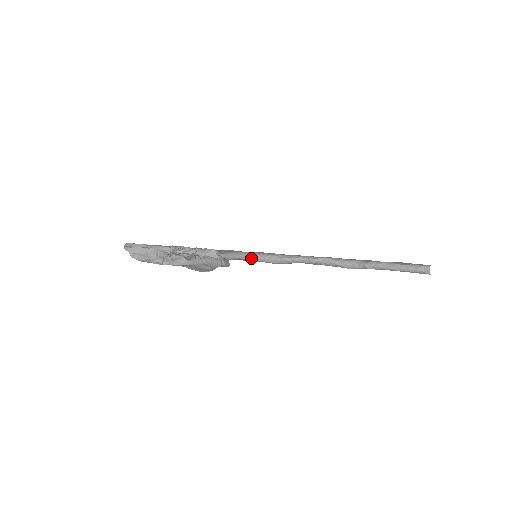
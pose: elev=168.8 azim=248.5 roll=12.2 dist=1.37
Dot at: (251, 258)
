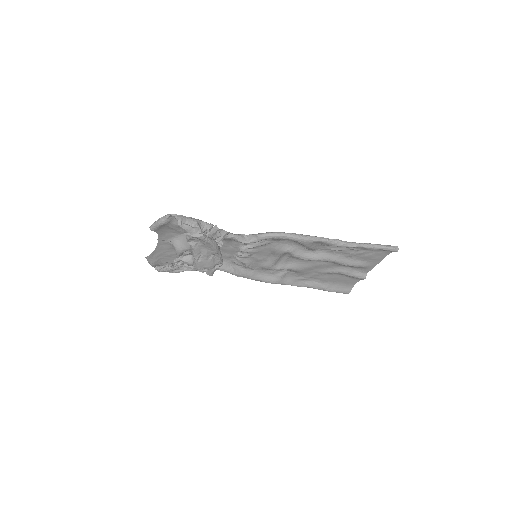
Dot at: (286, 235)
